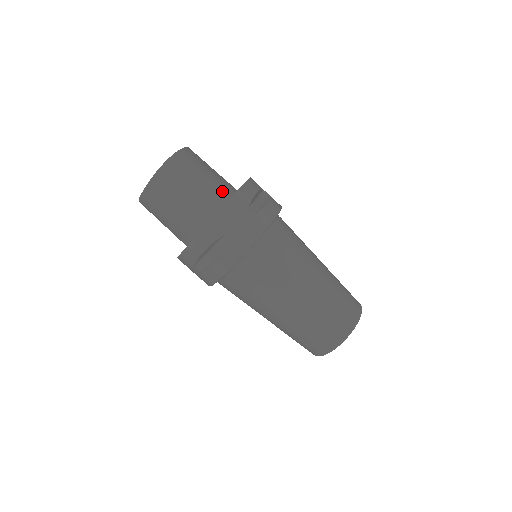
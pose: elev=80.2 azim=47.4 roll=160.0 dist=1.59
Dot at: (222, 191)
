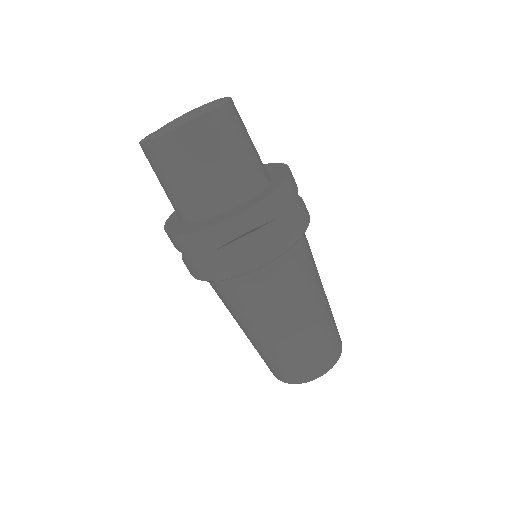
Dot at: (264, 167)
